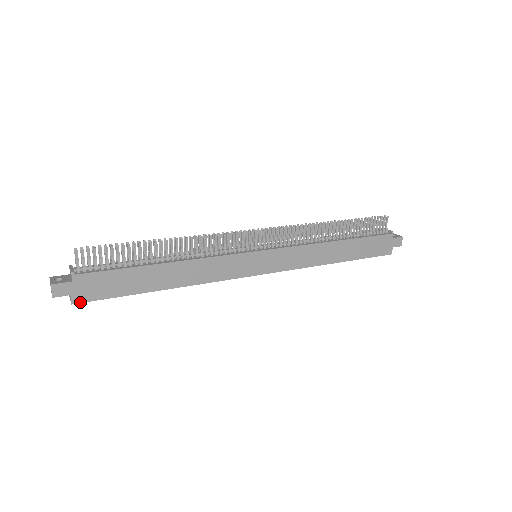
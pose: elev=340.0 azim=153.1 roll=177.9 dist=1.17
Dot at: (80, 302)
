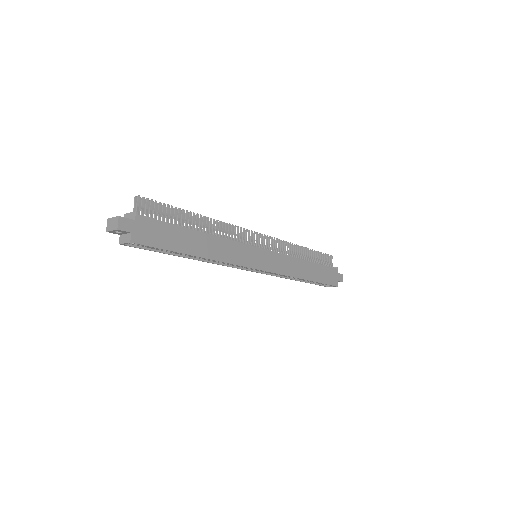
Dot at: (137, 243)
